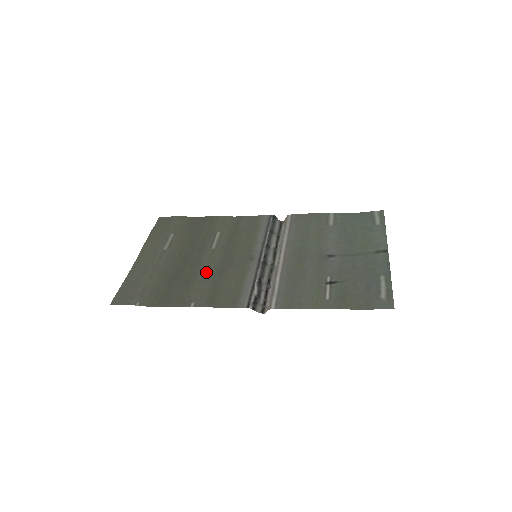
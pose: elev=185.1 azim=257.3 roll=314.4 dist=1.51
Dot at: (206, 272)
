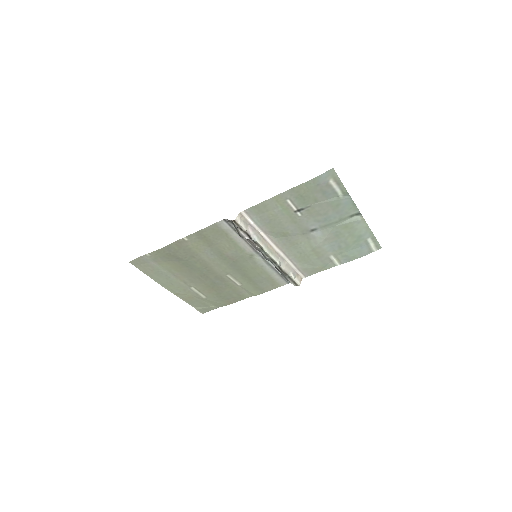
Dot at: (211, 259)
